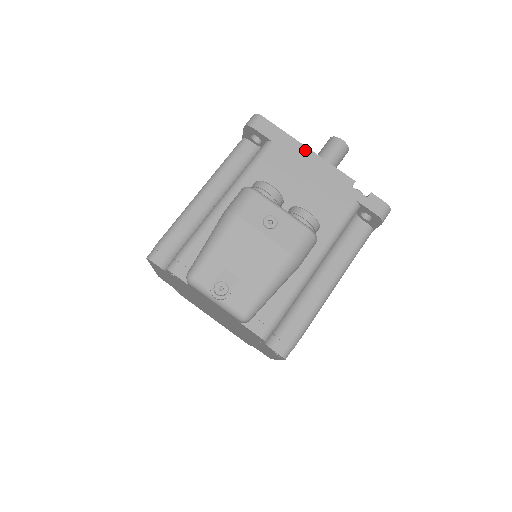
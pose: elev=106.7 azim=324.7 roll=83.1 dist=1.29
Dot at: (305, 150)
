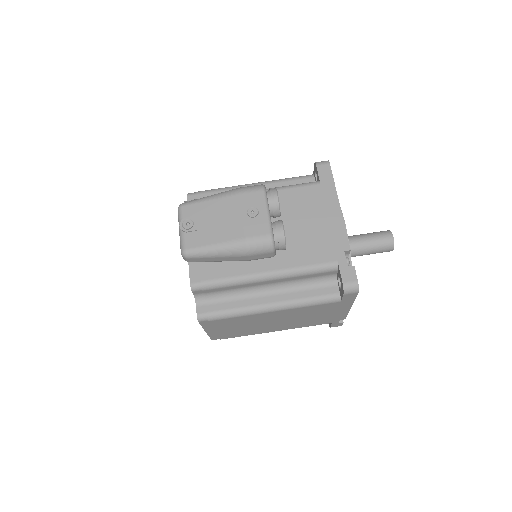
Dot at: (336, 204)
